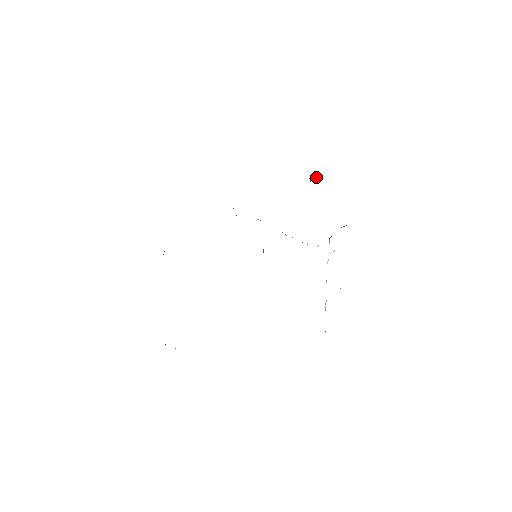
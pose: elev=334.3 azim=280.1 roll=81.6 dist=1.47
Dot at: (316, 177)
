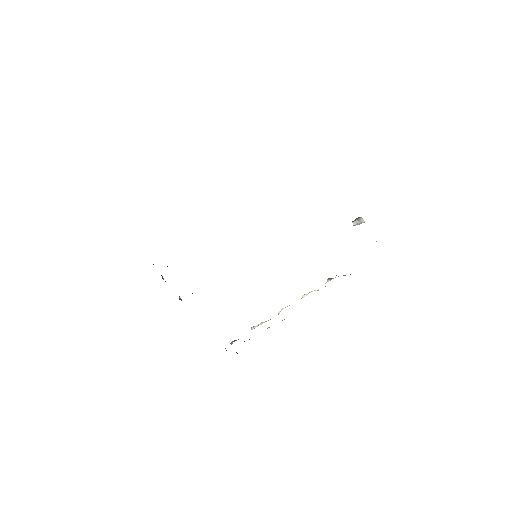
Dot at: (361, 221)
